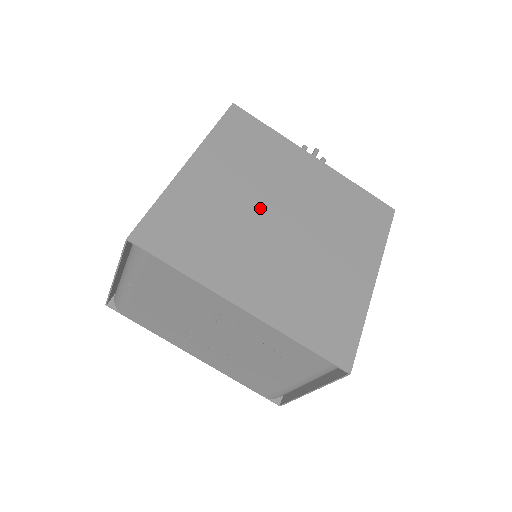
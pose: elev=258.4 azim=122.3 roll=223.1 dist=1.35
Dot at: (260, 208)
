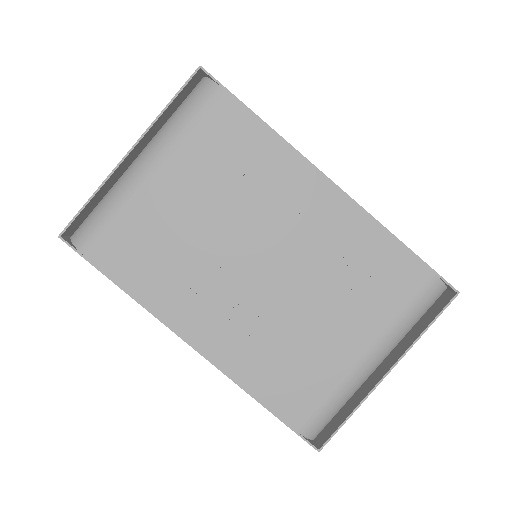
Dot at: occluded
